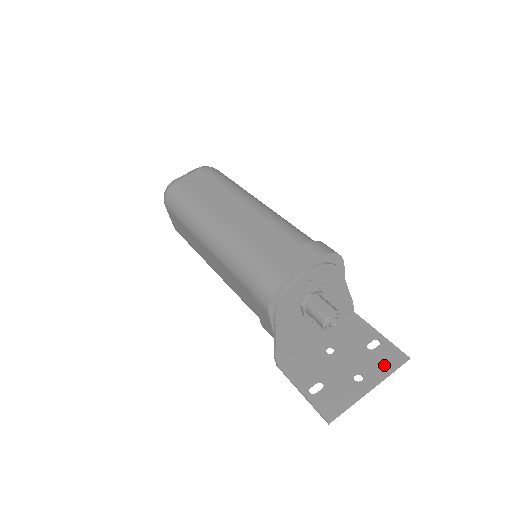
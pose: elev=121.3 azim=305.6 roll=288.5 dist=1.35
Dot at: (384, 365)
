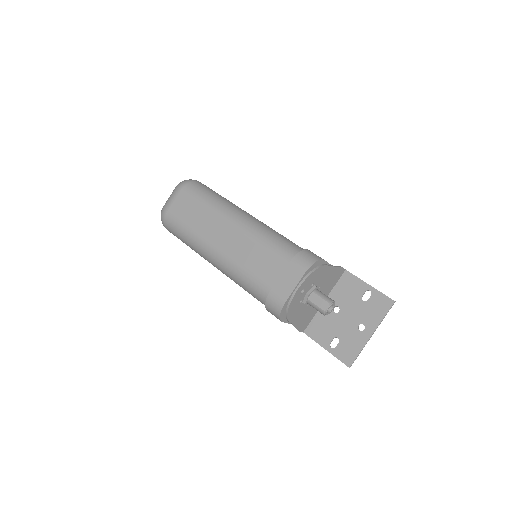
Dot at: (378, 313)
